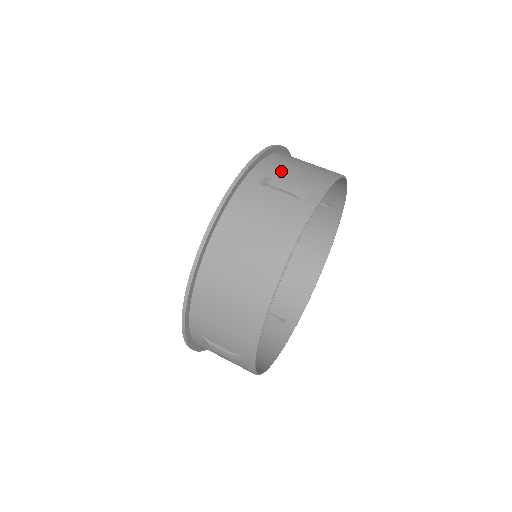
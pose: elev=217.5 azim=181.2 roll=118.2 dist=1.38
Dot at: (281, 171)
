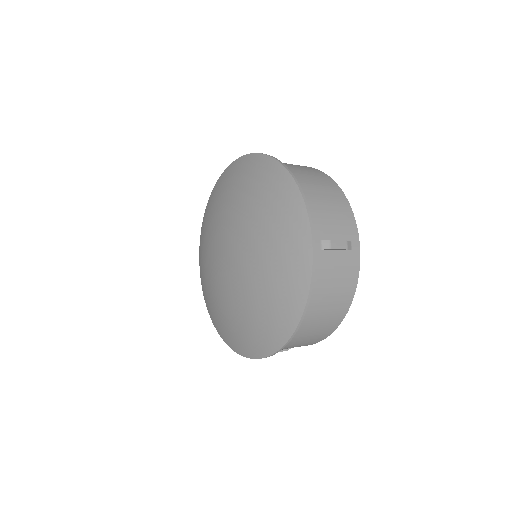
Dot at: (325, 224)
